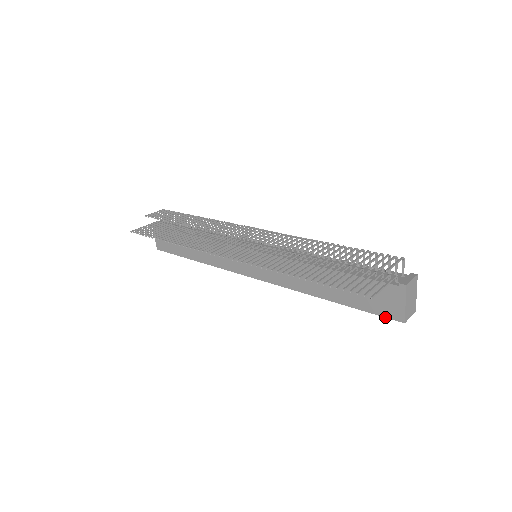
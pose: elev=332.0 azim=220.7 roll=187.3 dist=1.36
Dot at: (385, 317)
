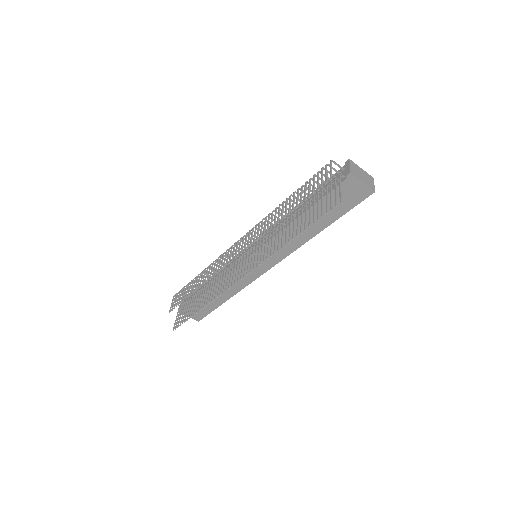
Dot at: occluded
